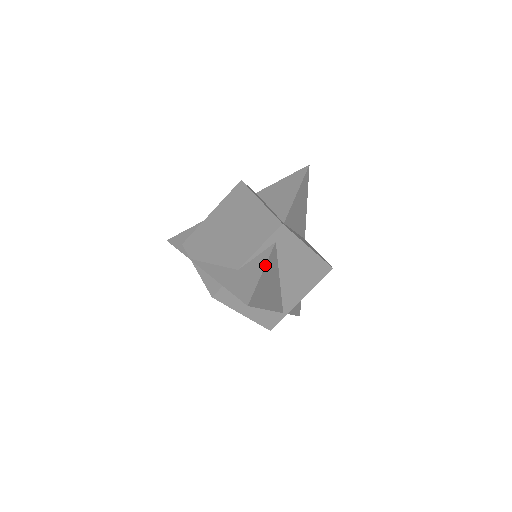
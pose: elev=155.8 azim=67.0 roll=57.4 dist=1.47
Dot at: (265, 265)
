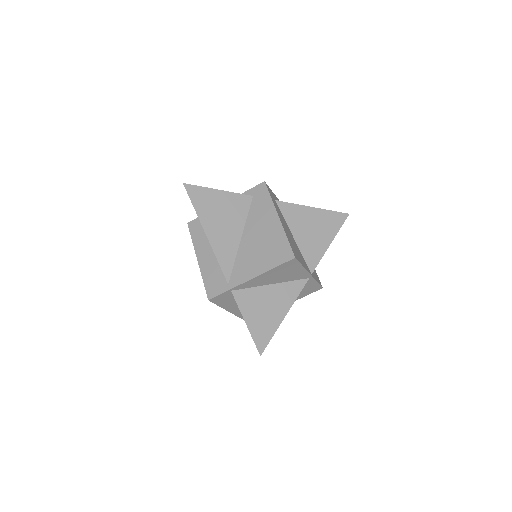
Dot at: (226, 191)
